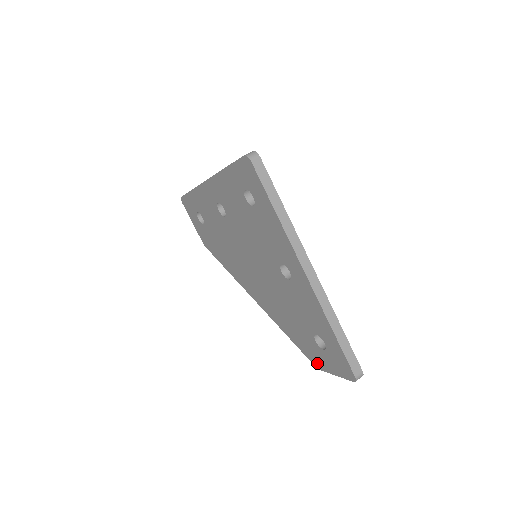
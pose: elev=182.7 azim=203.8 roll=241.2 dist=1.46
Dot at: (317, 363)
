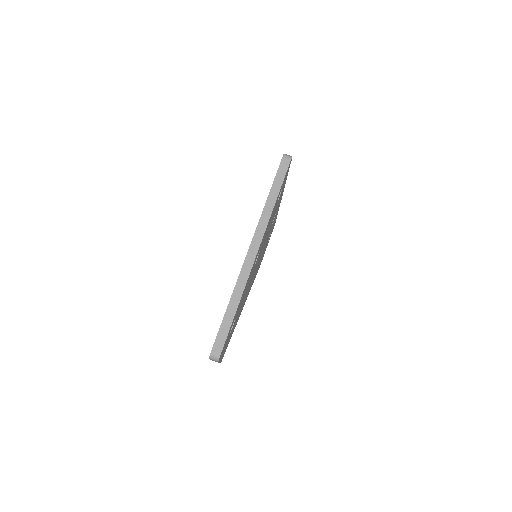
Dot at: occluded
